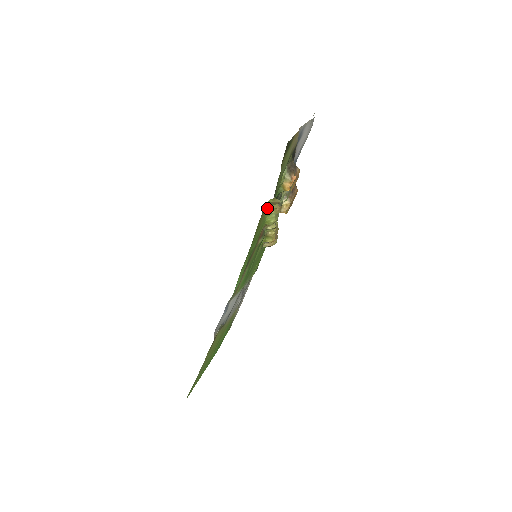
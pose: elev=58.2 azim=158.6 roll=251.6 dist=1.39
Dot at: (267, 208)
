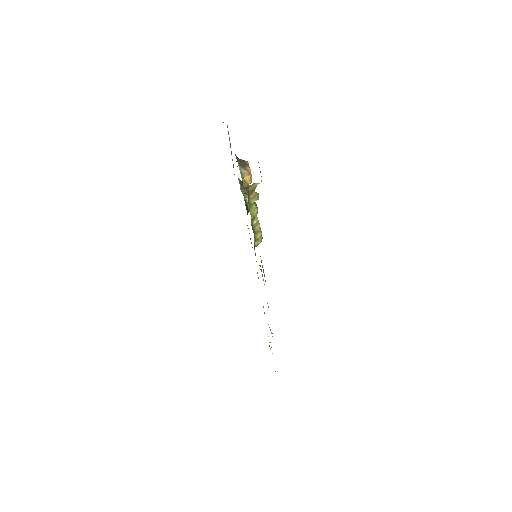
Dot at: (249, 200)
